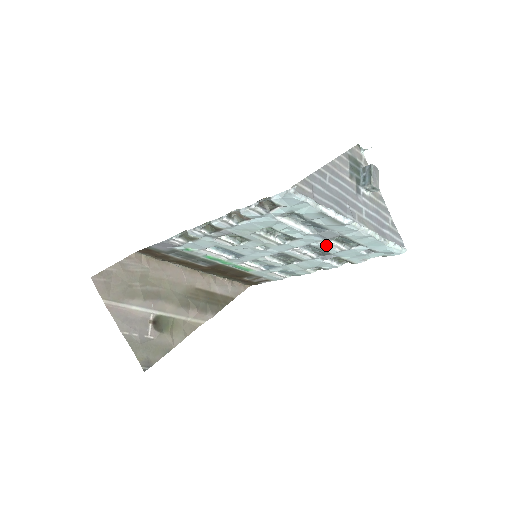
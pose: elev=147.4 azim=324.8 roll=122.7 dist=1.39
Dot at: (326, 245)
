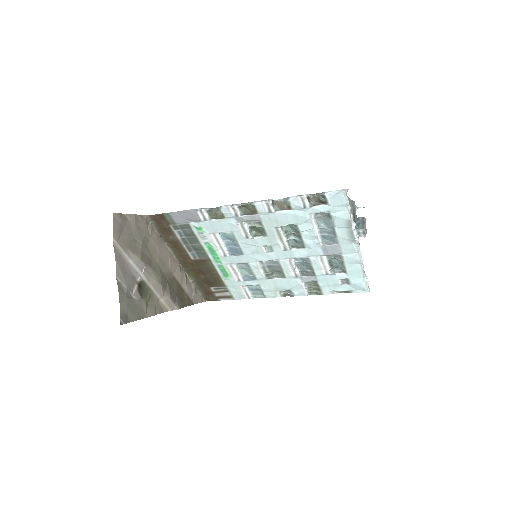
Dot at: (319, 263)
